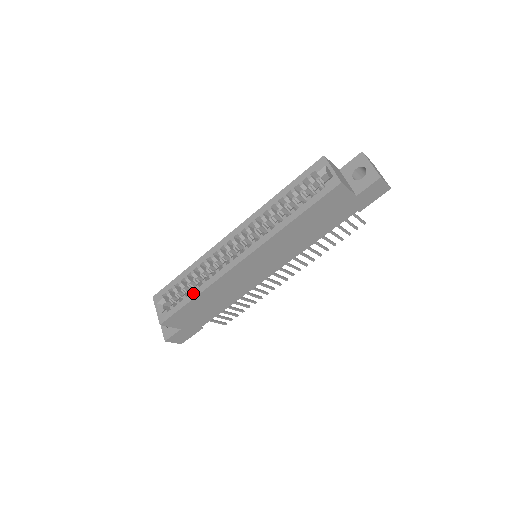
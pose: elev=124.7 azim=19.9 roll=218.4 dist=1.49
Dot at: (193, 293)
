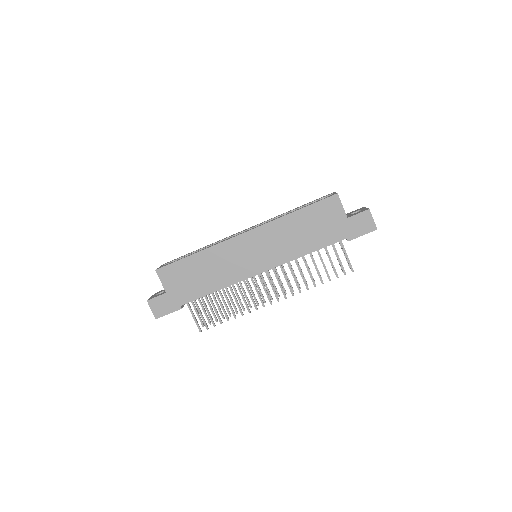
Dot at: (195, 252)
